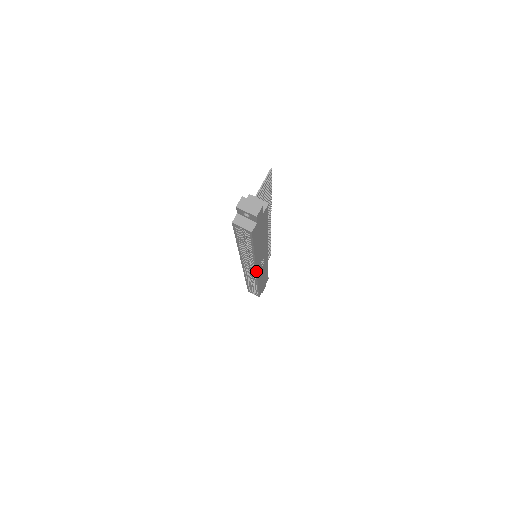
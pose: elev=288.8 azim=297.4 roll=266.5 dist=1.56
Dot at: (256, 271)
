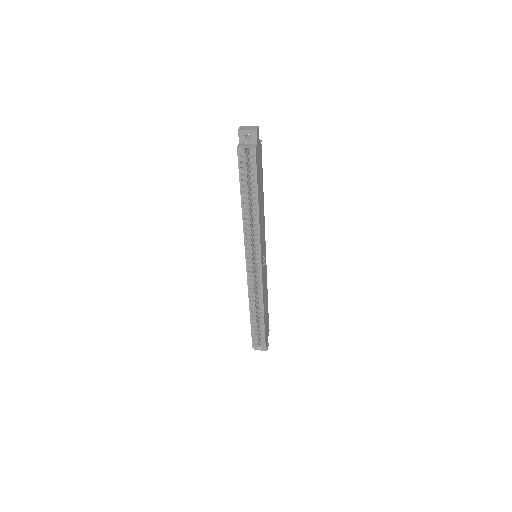
Dot at: (261, 259)
